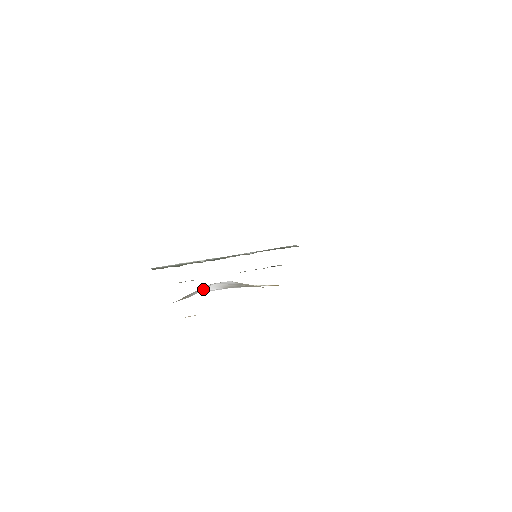
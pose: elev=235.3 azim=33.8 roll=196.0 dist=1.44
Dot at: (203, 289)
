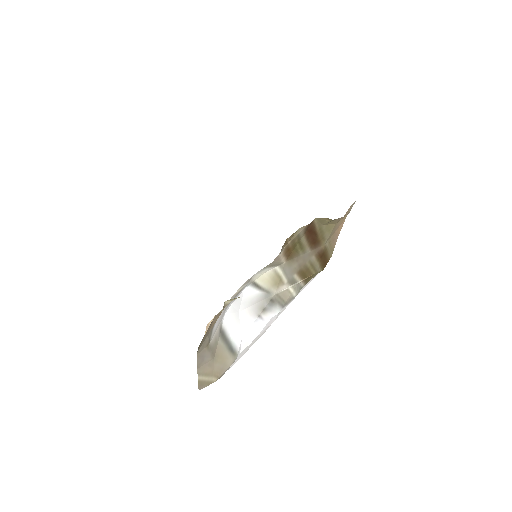
Dot at: (236, 330)
